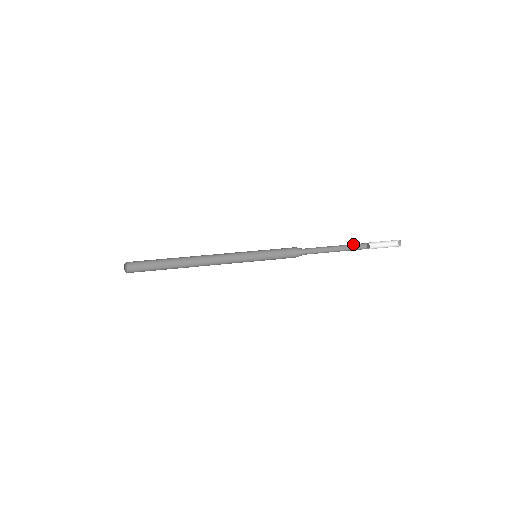
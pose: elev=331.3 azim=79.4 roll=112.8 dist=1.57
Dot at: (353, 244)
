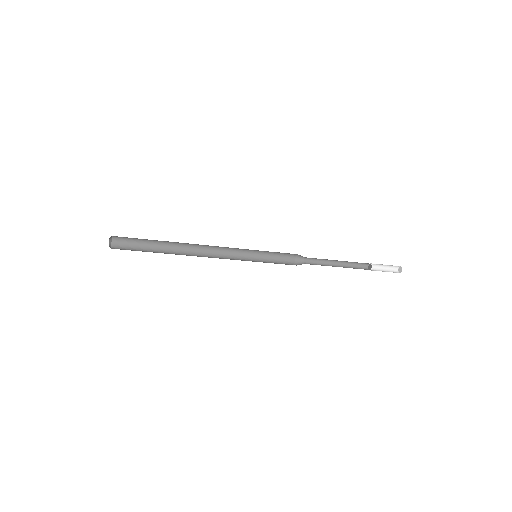
Dot at: (354, 268)
